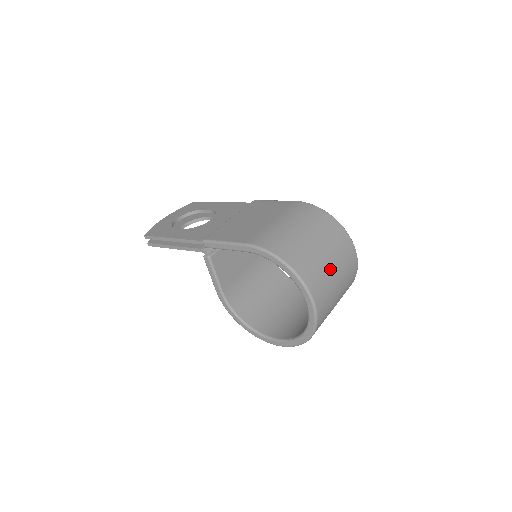
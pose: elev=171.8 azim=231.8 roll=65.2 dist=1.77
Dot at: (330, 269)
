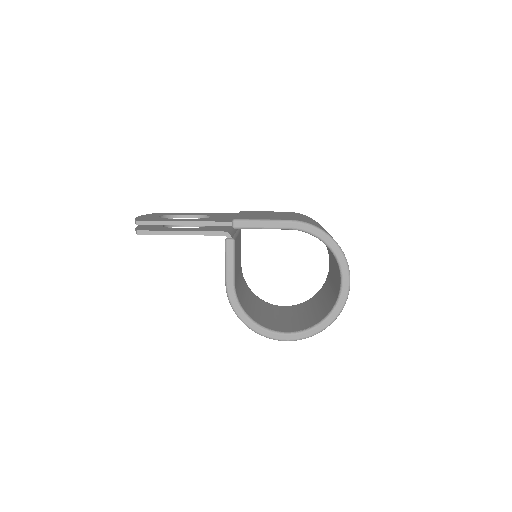
Dot at: occluded
